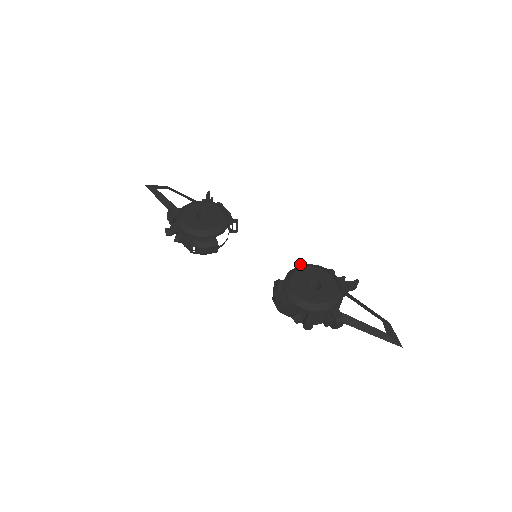
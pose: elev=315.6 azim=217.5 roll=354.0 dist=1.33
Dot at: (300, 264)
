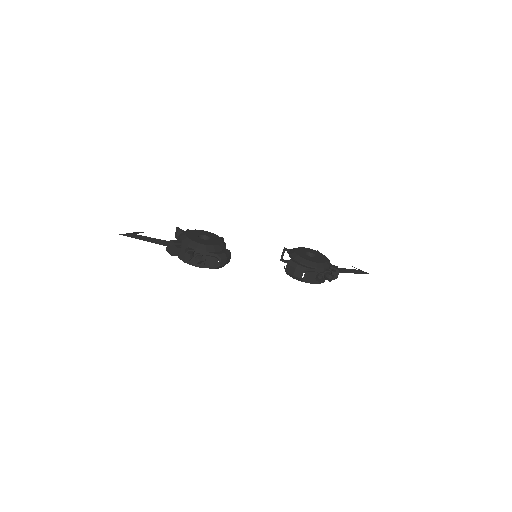
Dot at: (283, 252)
